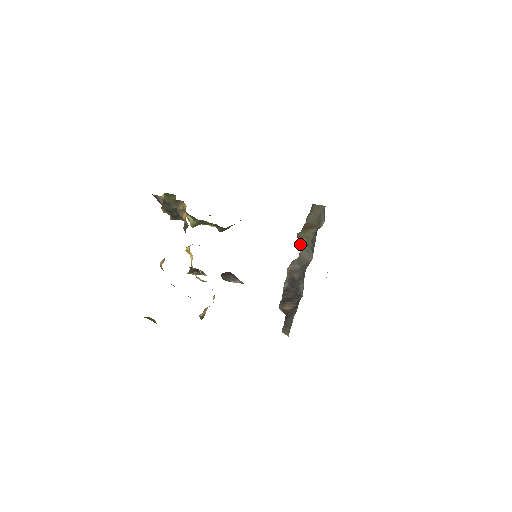
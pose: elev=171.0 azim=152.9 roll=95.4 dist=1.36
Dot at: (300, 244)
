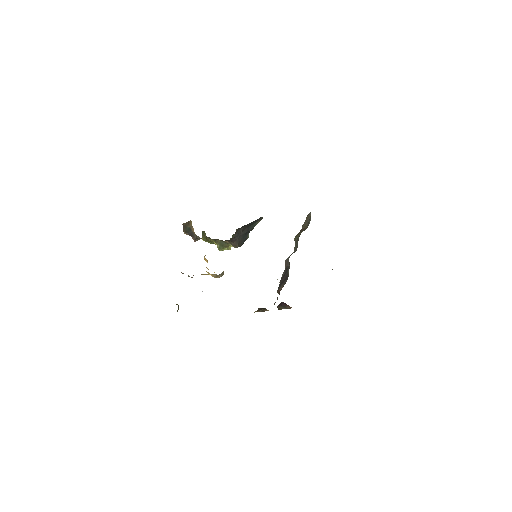
Dot at: (295, 245)
